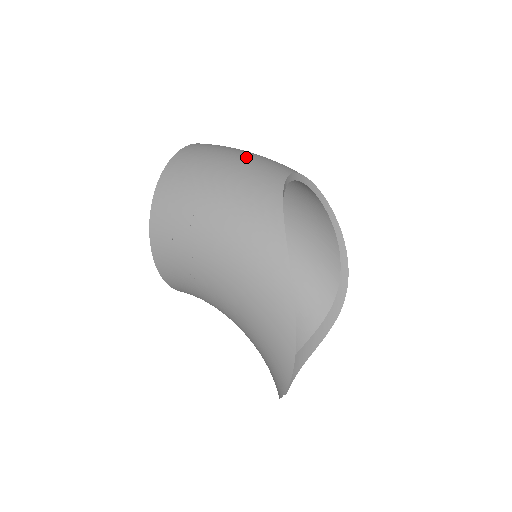
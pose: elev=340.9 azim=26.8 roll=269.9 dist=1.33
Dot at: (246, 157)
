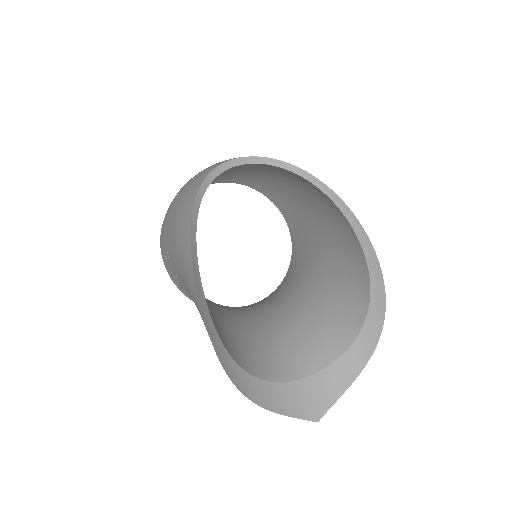
Dot at: occluded
